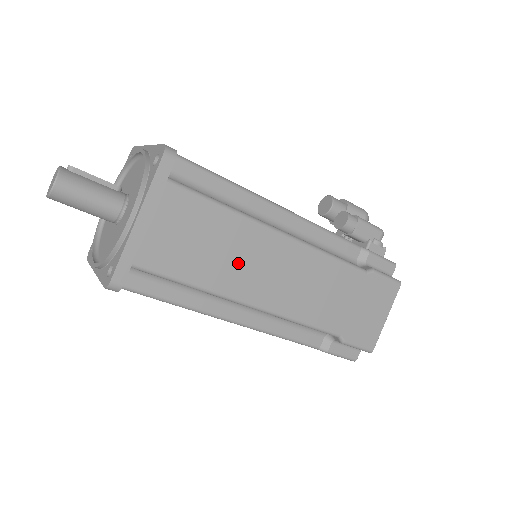
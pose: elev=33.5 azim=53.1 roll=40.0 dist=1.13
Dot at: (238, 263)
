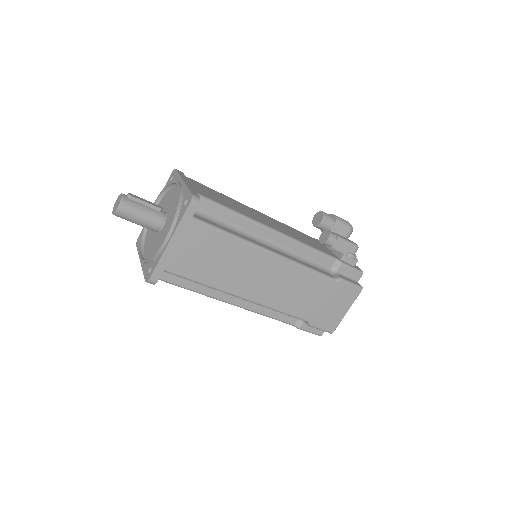
Dot at: (236, 271)
